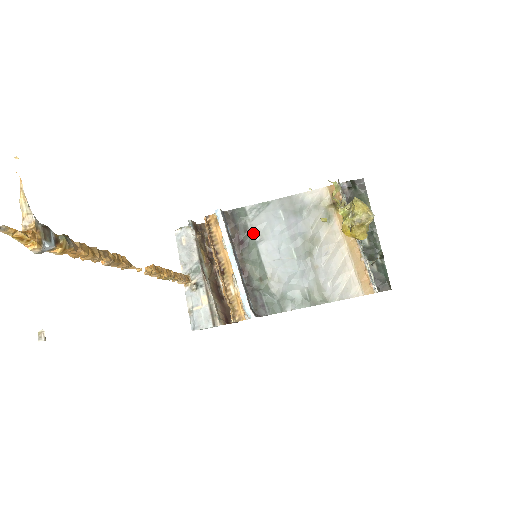
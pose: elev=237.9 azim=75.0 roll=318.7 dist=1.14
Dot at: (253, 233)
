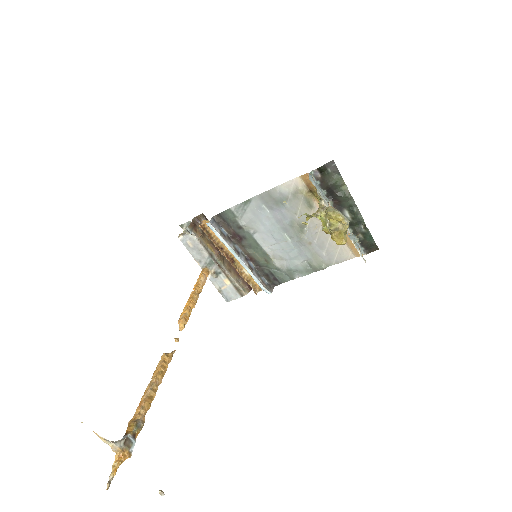
Dot at: (246, 228)
